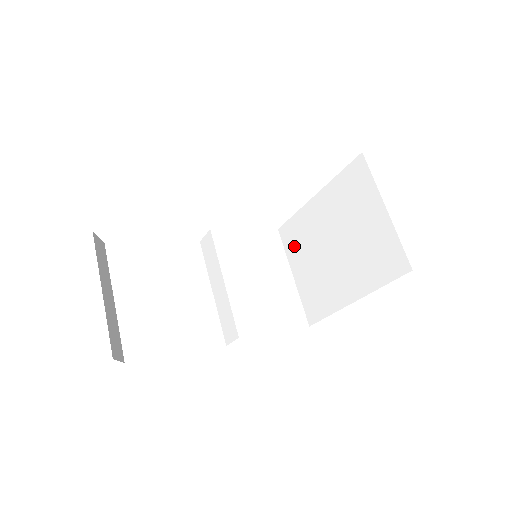
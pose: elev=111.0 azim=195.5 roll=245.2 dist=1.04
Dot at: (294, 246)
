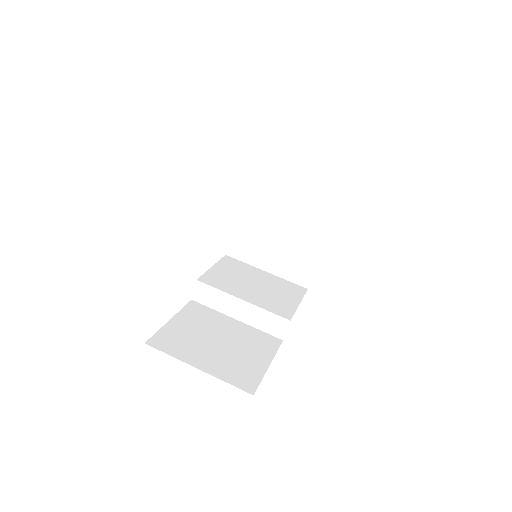
Dot at: (250, 252)
